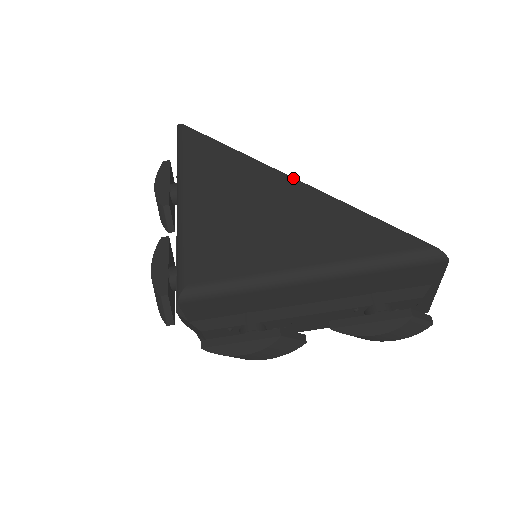
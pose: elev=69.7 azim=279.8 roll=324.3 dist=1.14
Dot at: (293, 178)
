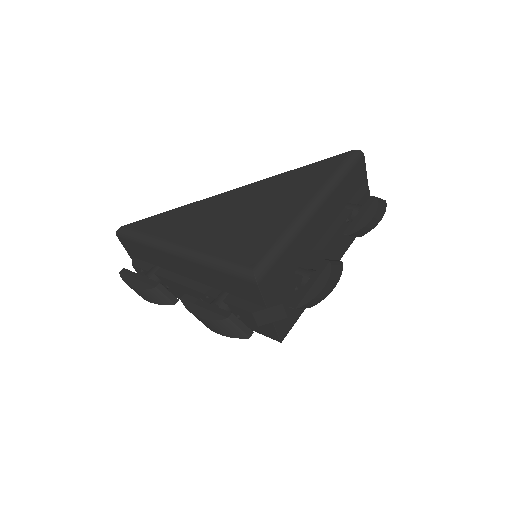
Dot at: (238, 188)
